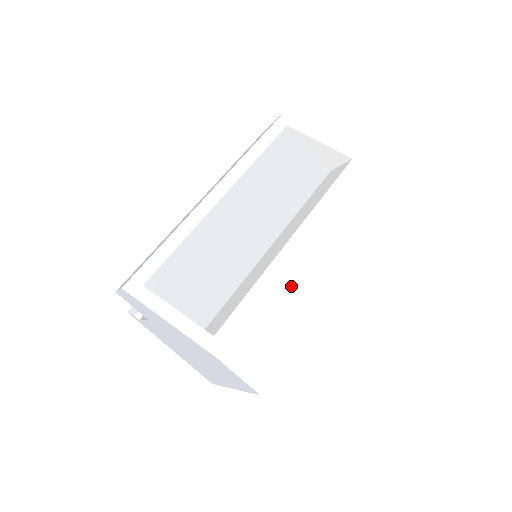
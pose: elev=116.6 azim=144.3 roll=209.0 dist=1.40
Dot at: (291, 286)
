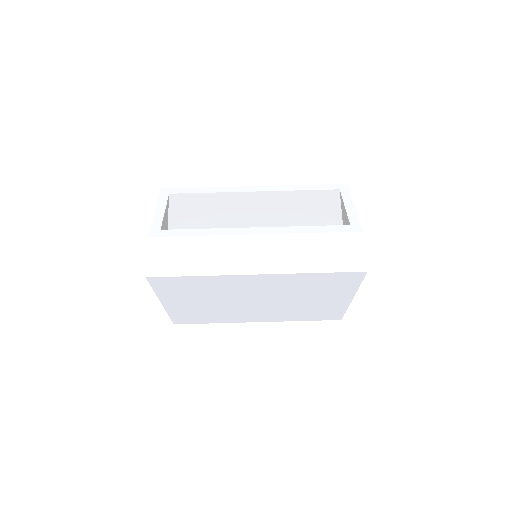
Dot at: (225, 246)
